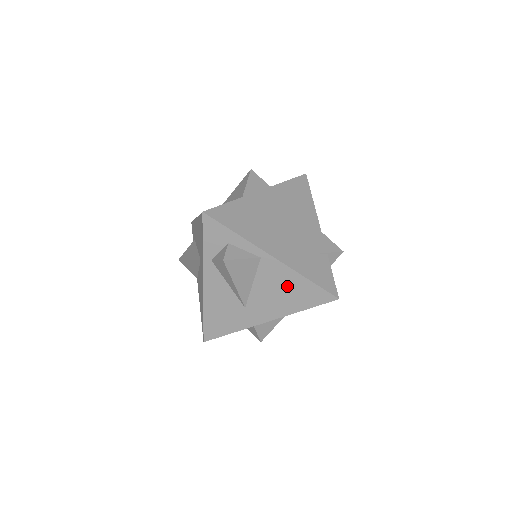
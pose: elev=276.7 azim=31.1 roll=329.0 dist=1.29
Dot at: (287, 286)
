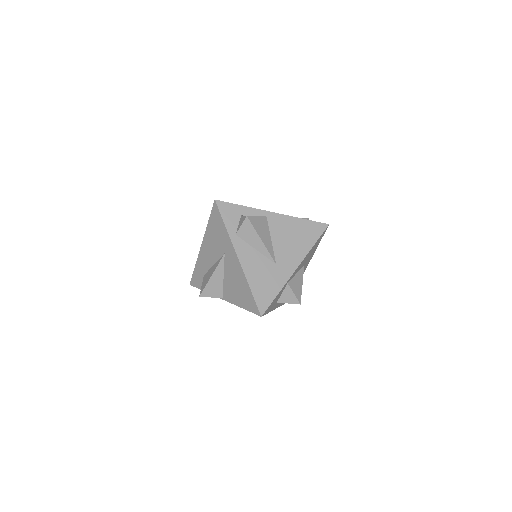
Dot at: (294, 231)
